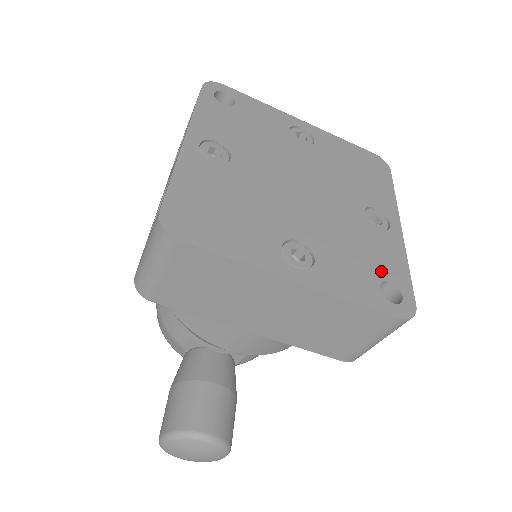
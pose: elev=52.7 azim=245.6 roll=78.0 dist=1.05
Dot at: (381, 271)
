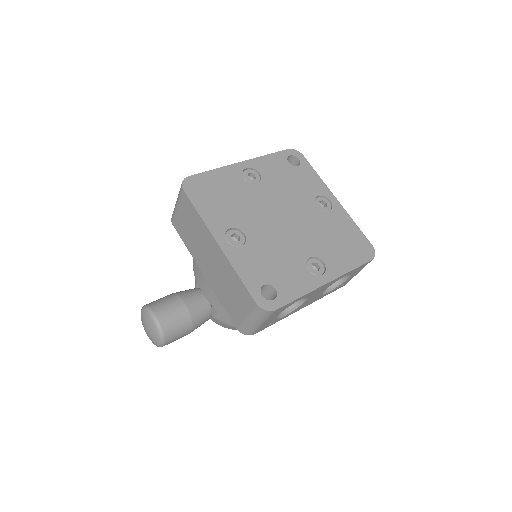
Dot at: (277, 281)
